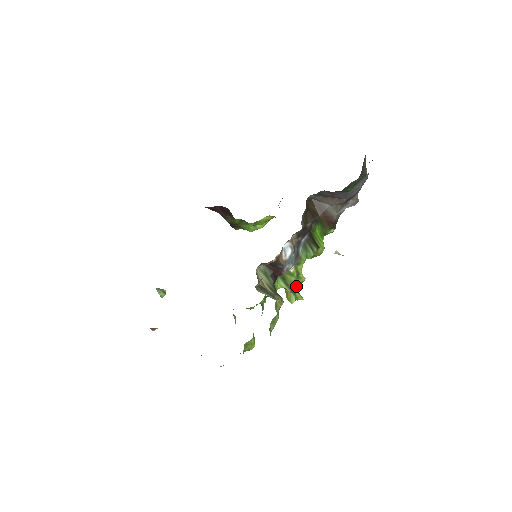
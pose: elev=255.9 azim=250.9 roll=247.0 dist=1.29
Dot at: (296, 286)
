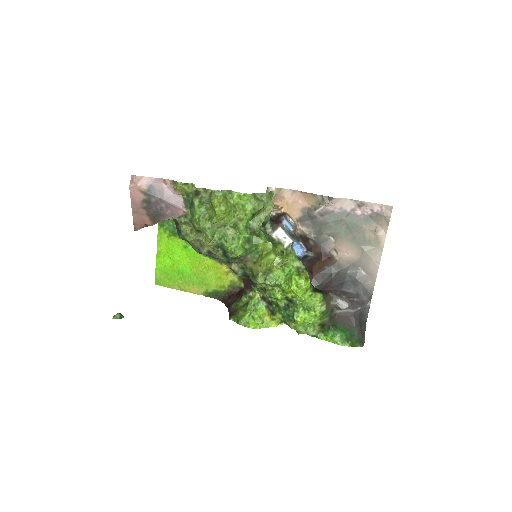
Dot at: (276, 254)
